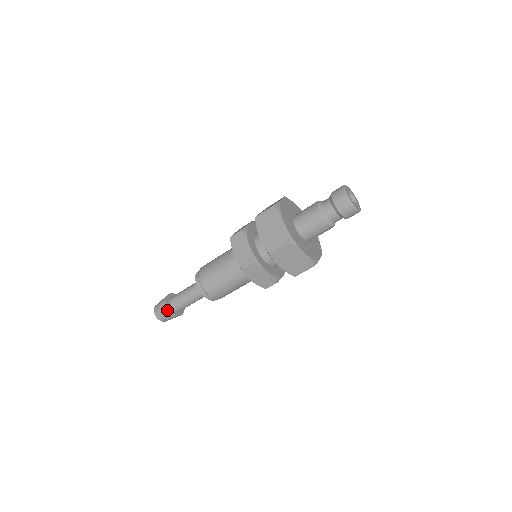
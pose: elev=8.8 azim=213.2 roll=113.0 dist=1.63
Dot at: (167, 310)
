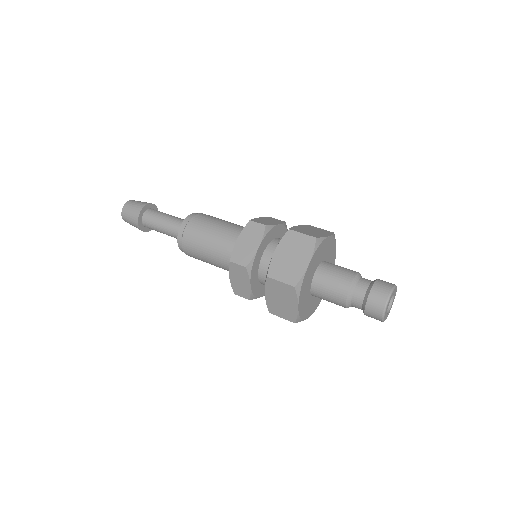
Dot at: occluded
